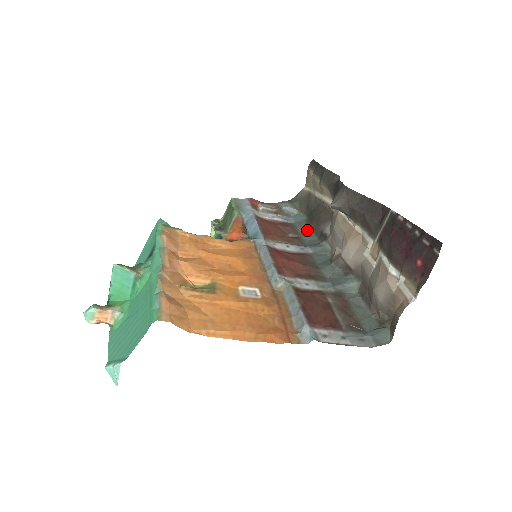
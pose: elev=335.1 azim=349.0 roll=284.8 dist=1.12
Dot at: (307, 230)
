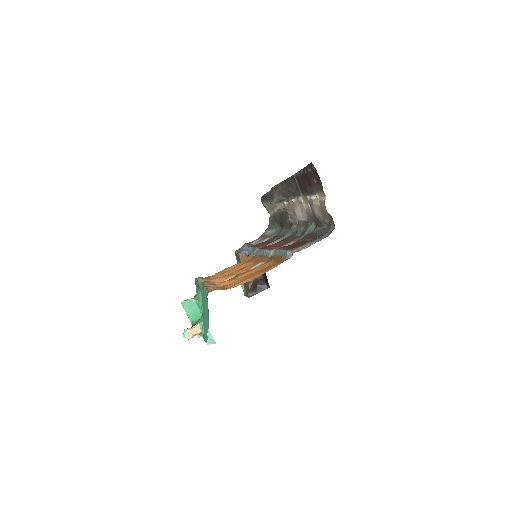
Dot at: (283, 231)
